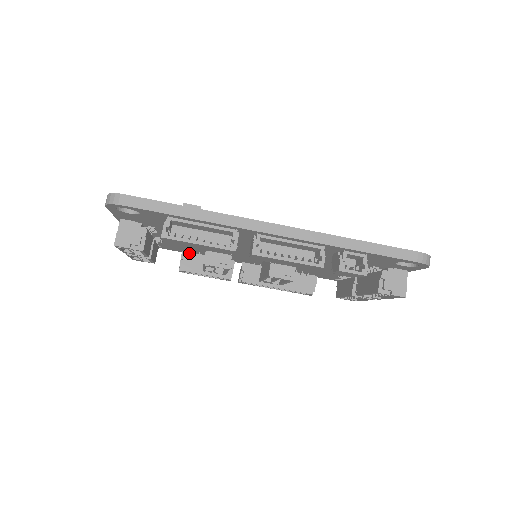
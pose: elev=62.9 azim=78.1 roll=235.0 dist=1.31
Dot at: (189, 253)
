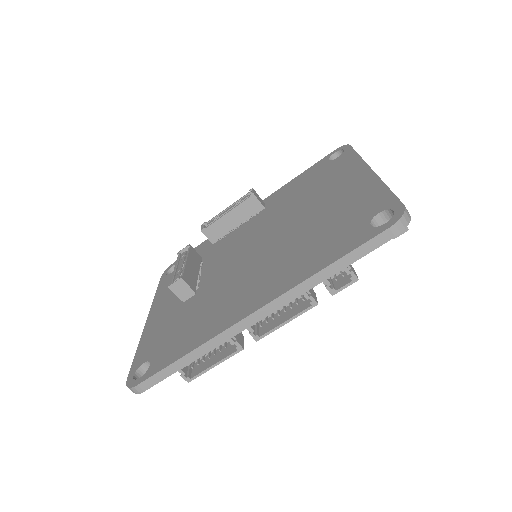
Dot at: occluded
